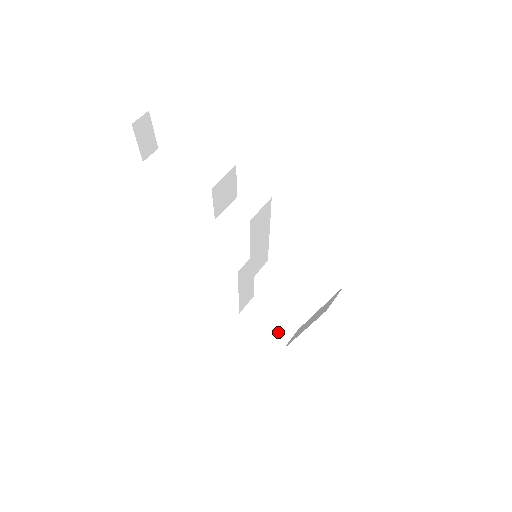
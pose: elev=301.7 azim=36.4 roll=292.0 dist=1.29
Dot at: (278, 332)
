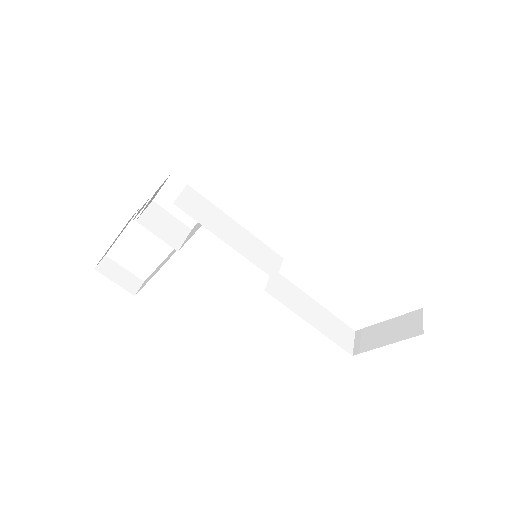
Dot at: (404, 329)
